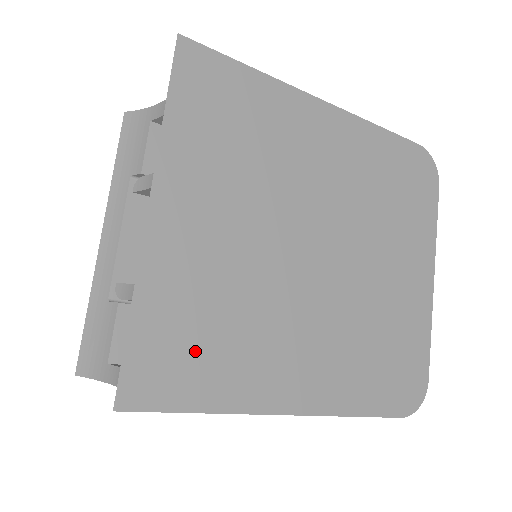
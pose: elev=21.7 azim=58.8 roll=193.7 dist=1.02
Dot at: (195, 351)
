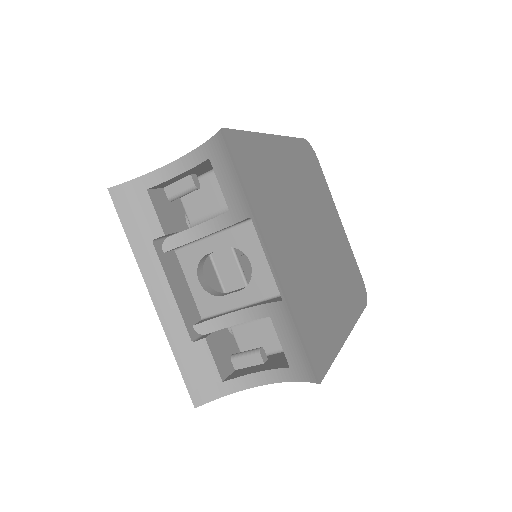
Dot at: (319, 328)
